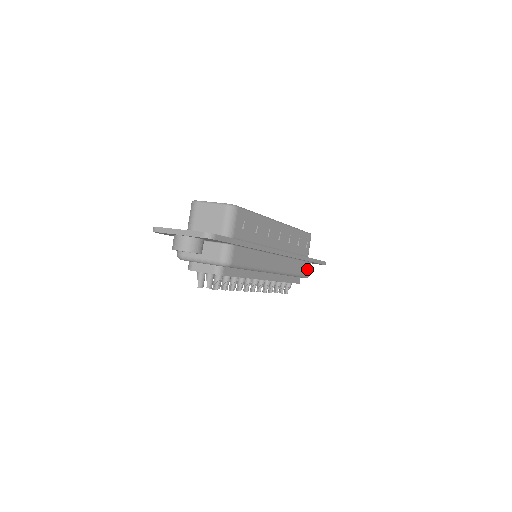
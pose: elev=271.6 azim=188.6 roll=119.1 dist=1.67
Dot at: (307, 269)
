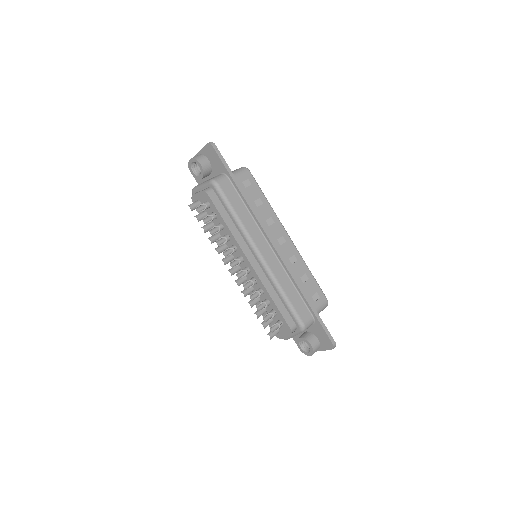
Dot at: (304, 314)
